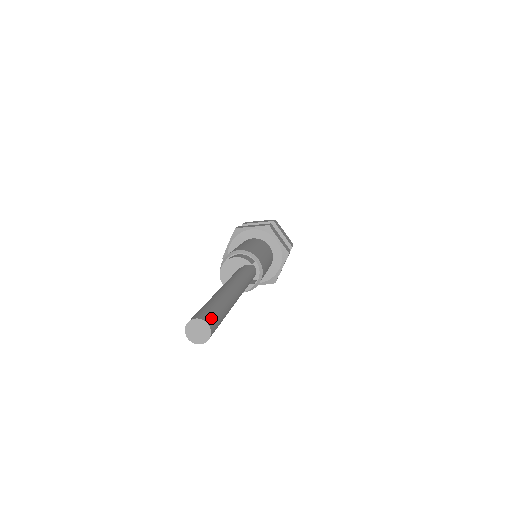
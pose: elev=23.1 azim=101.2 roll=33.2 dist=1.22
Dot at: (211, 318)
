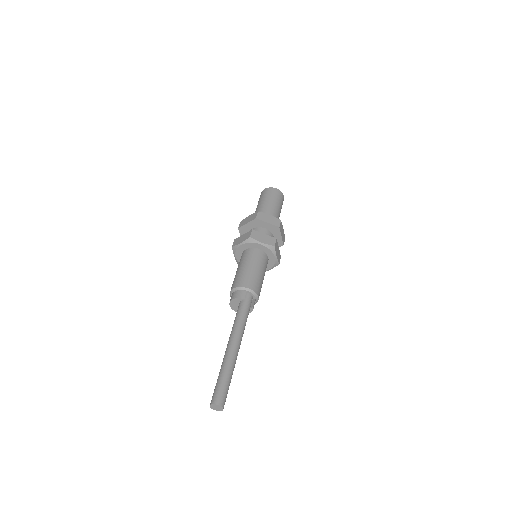
Dot at: (219, 397)
